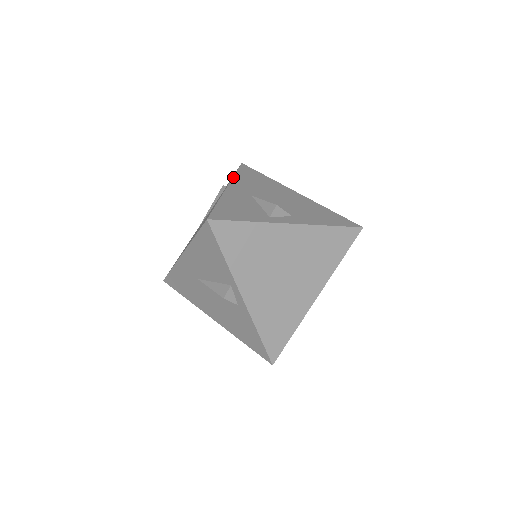
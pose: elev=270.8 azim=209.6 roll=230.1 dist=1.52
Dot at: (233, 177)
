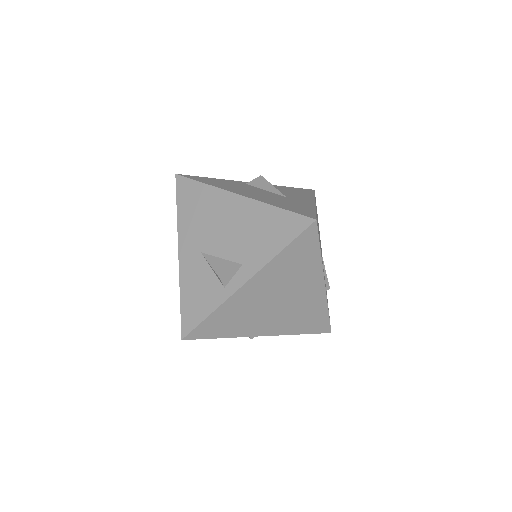
Dot at: (177, 224)
